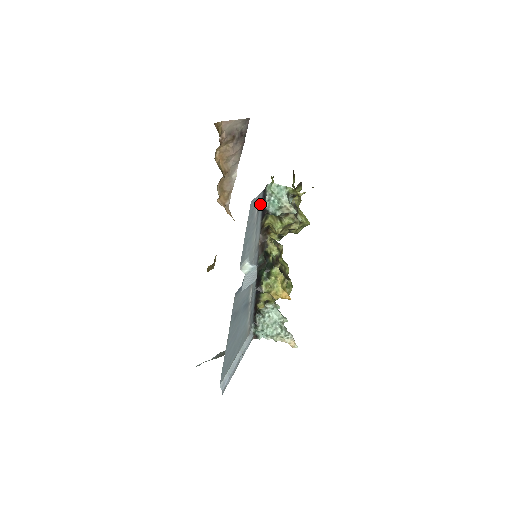
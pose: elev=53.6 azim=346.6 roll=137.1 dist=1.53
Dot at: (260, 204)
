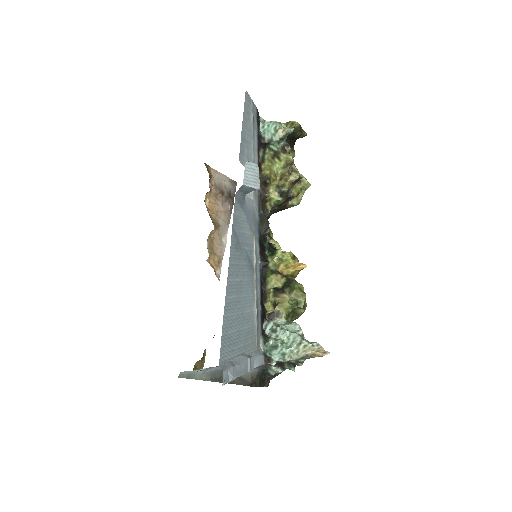
Dot at: (255, 119)
